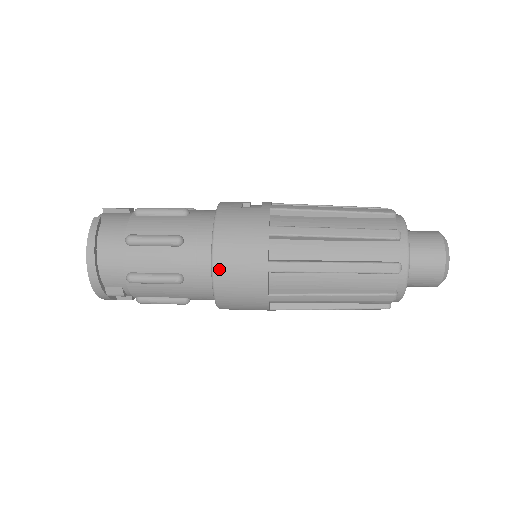
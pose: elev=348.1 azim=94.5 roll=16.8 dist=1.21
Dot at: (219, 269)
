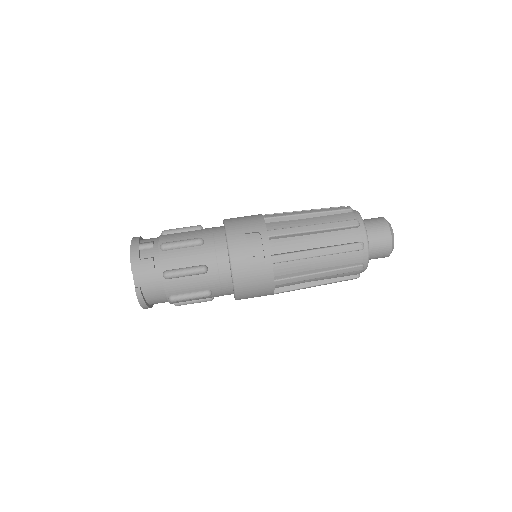
Dot at: occluded
